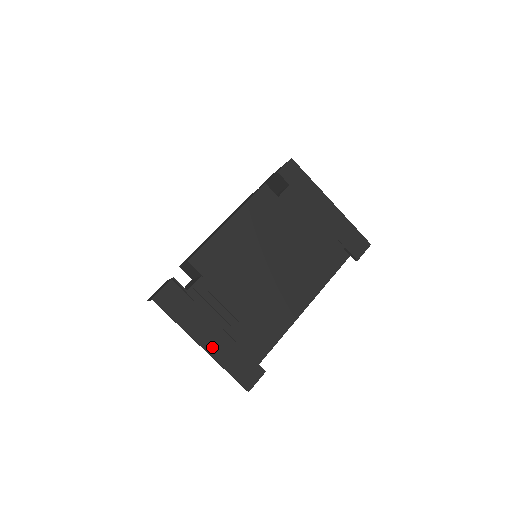
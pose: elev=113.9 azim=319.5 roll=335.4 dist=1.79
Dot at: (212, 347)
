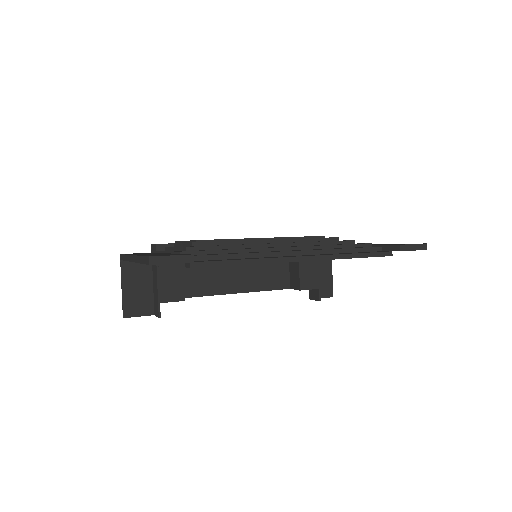
Dot at: occluded
